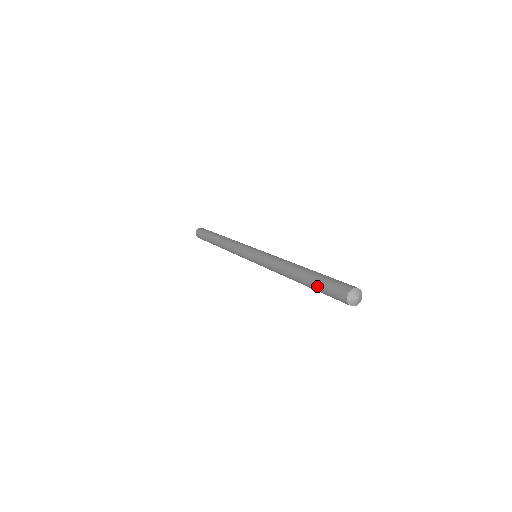
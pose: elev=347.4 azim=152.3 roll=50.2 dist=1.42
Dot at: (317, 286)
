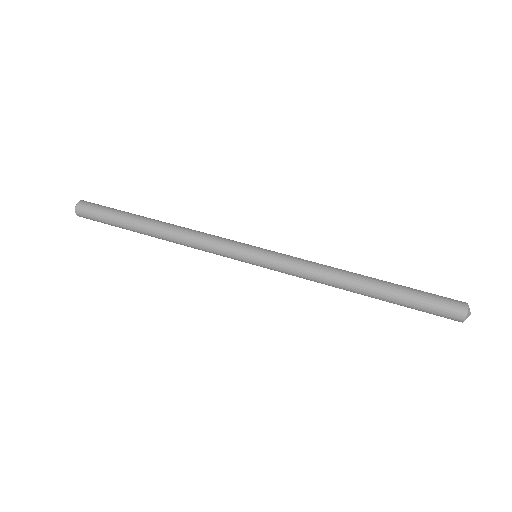
Dot at: occluded
